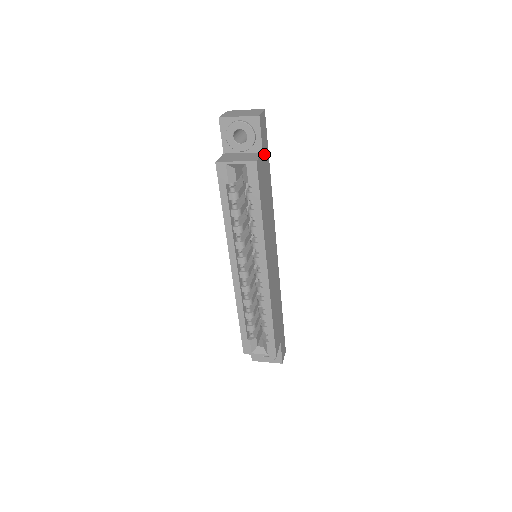
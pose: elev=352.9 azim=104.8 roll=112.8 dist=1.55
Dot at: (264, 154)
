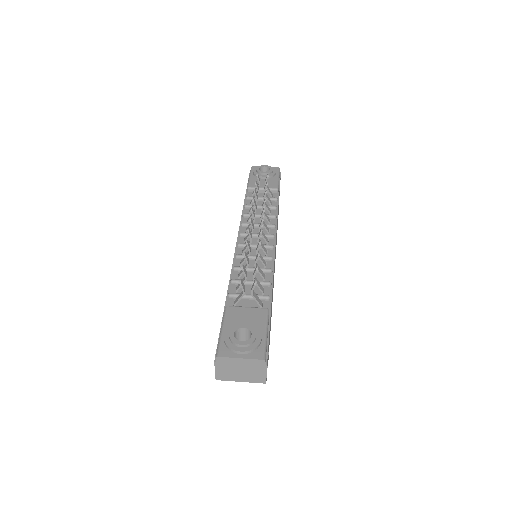
Dot at: occluded
